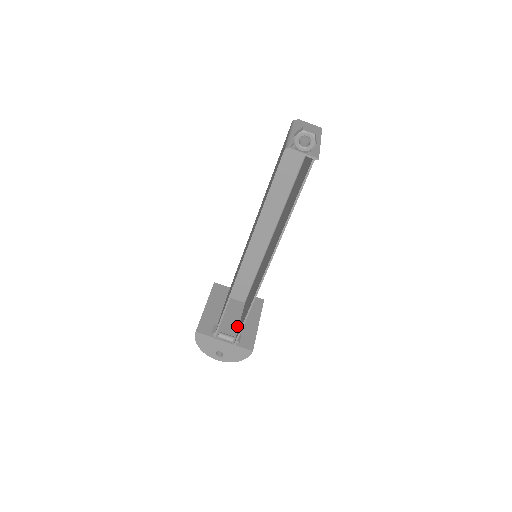
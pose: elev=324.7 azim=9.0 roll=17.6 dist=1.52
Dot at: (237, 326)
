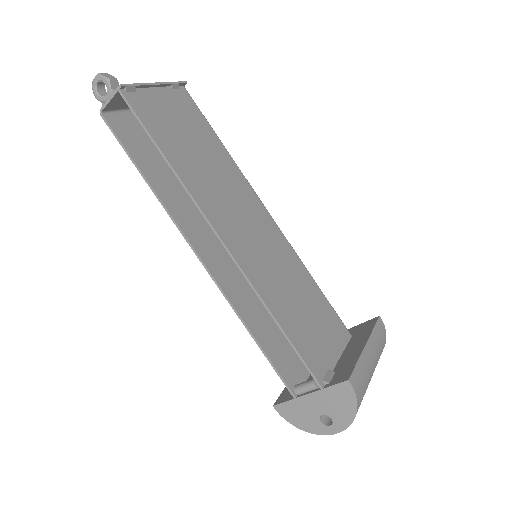
Dot at: occluded
